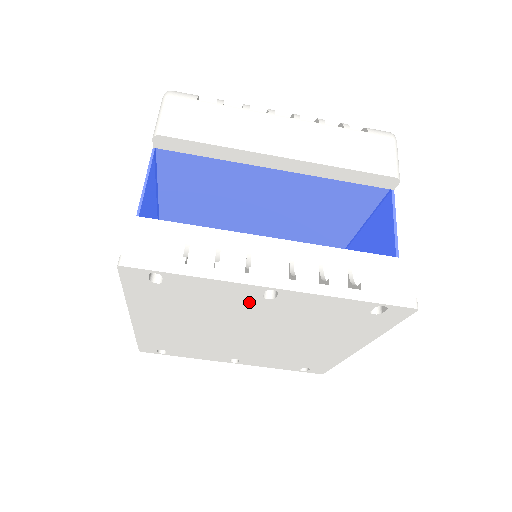
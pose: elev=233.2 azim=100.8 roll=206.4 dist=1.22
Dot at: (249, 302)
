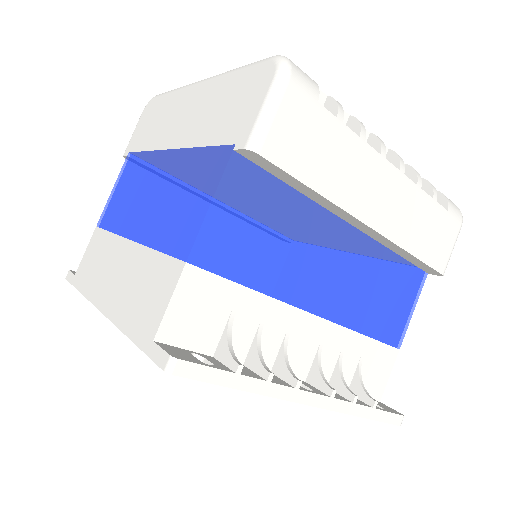
Dot at: occluded
